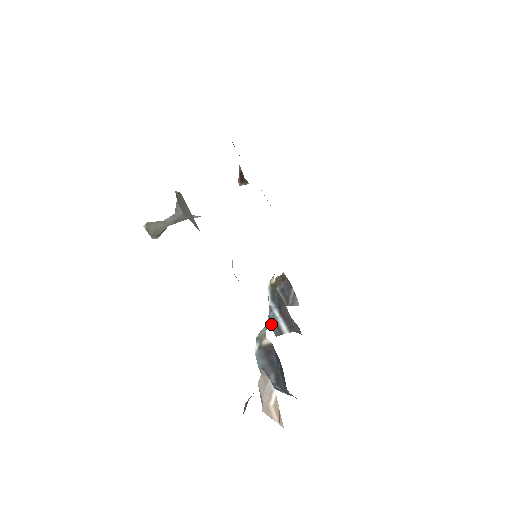
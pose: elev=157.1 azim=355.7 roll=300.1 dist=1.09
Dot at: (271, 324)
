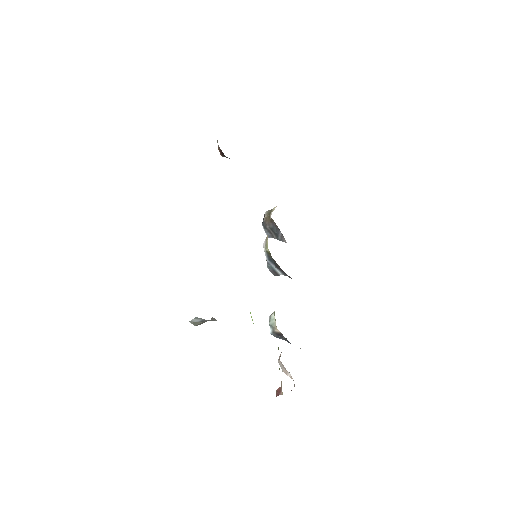
Dot at: (270, 270)
